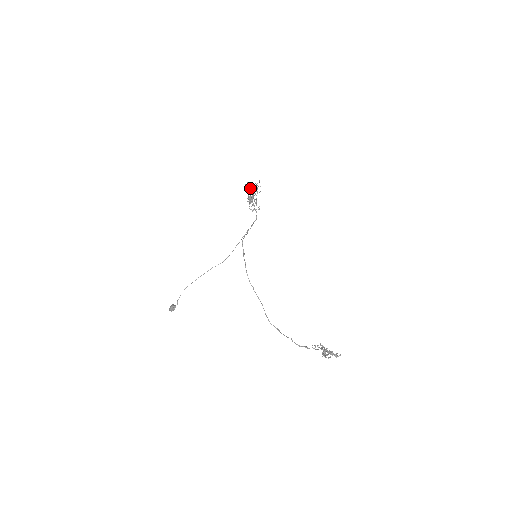
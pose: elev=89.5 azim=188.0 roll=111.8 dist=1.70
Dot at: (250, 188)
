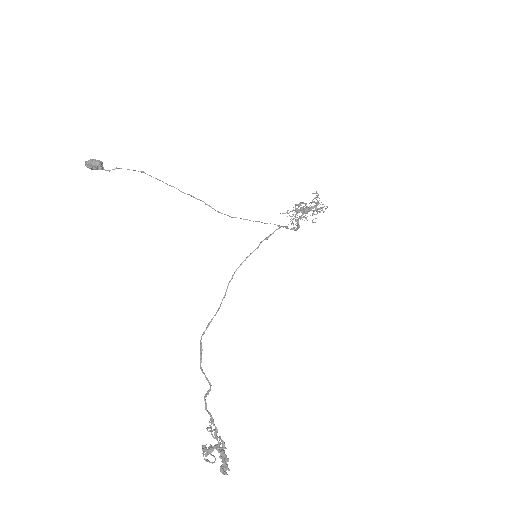
Dot at: (311, 202)
